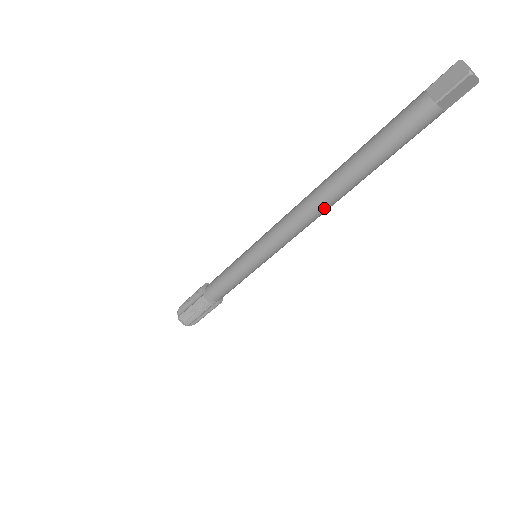
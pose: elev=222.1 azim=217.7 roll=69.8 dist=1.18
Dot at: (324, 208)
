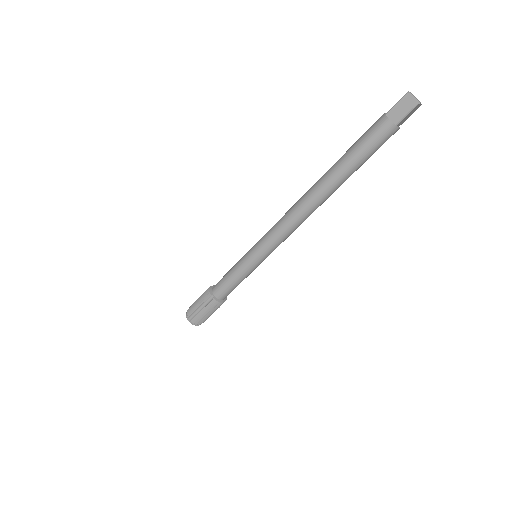
Dot at: (305, 203)
